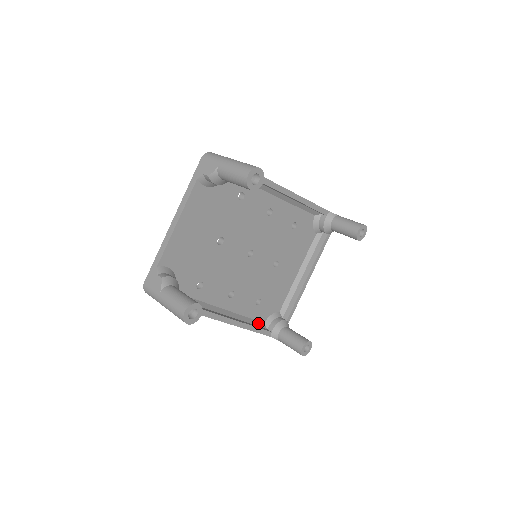
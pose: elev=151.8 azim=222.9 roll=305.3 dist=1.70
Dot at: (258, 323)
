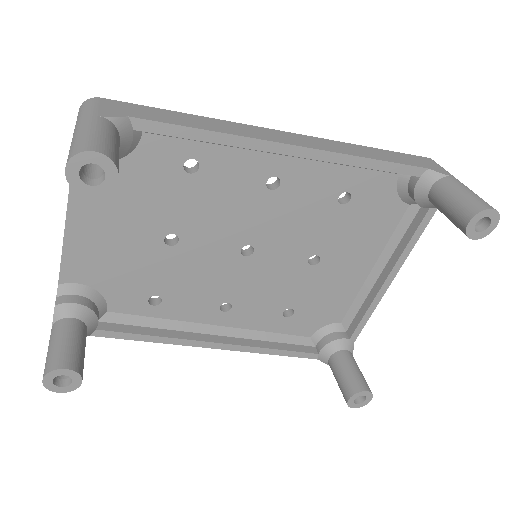
Dot at: (295, 339)
